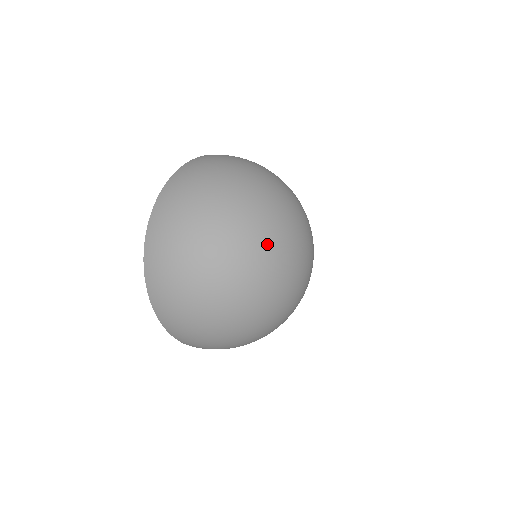
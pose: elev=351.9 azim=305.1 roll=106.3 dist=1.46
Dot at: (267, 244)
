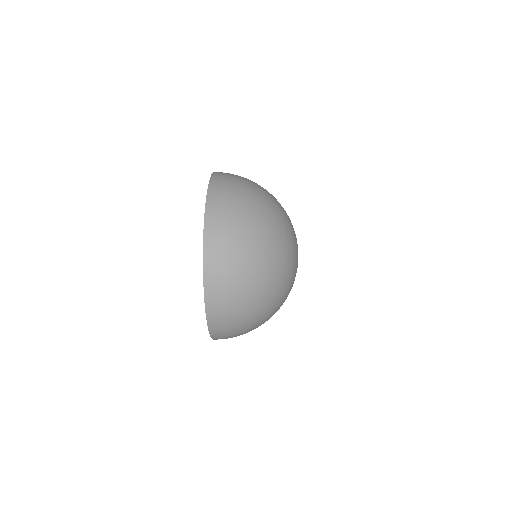
Dot at: (291, 254)
